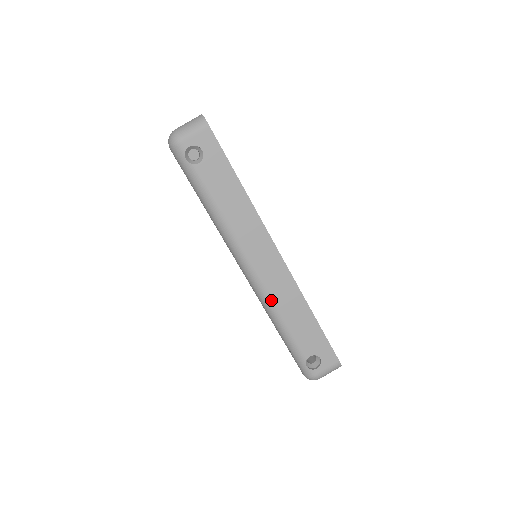
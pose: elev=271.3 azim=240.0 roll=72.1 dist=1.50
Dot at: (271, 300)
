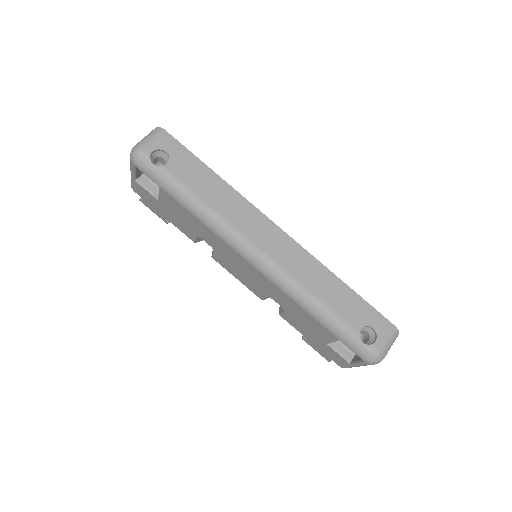
Dot at: (291, 278)
